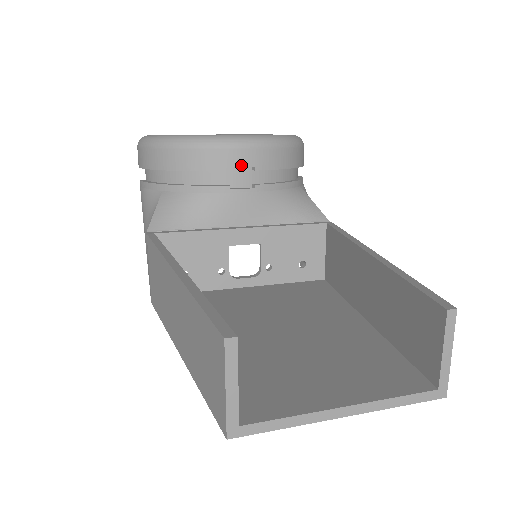
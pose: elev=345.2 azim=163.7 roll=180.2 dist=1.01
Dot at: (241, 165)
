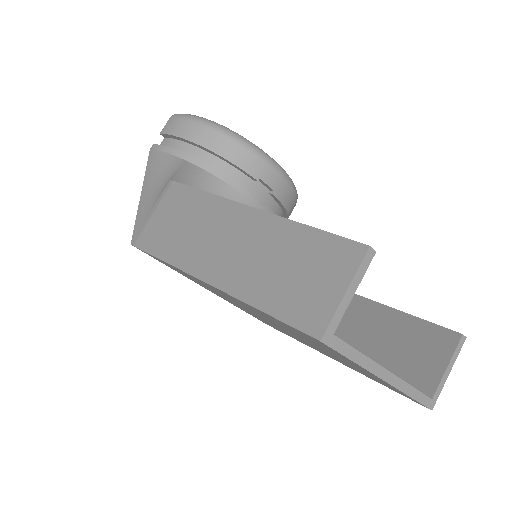
Dot at: (267, 182)
